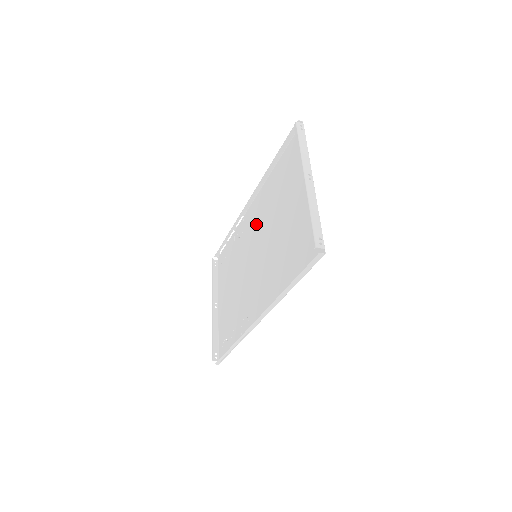
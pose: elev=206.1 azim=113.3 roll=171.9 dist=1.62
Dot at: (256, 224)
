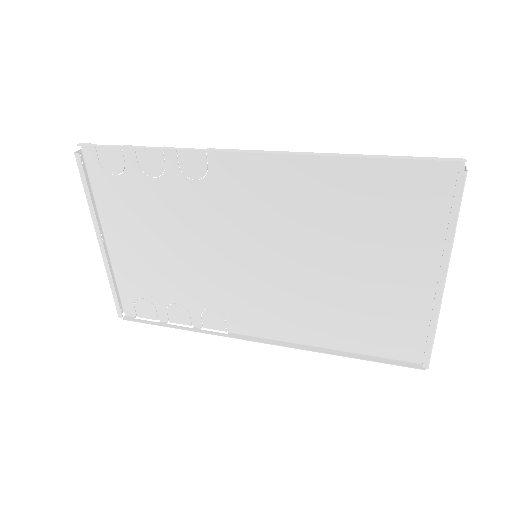
Dot at: (261, 207)
